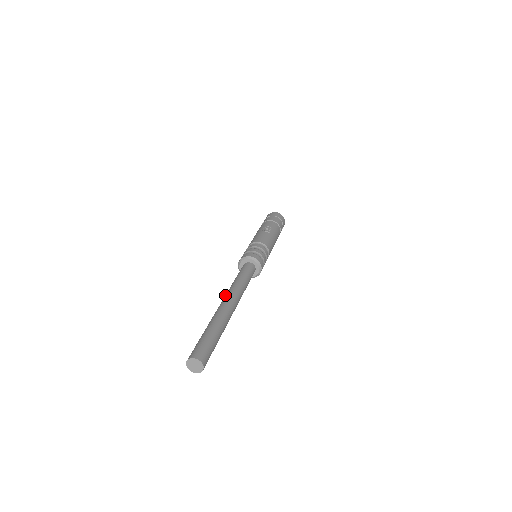
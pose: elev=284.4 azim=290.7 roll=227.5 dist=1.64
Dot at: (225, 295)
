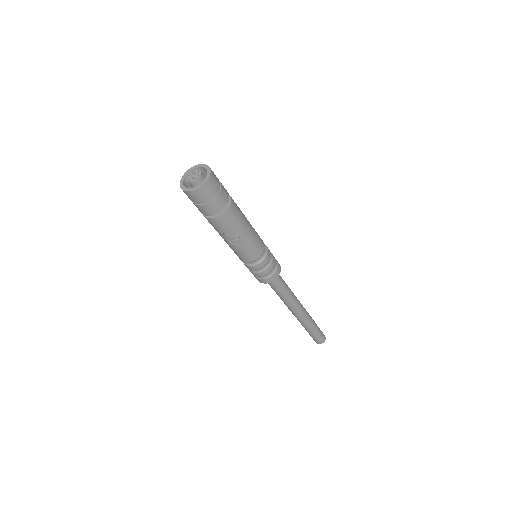
Dot at: occluded
